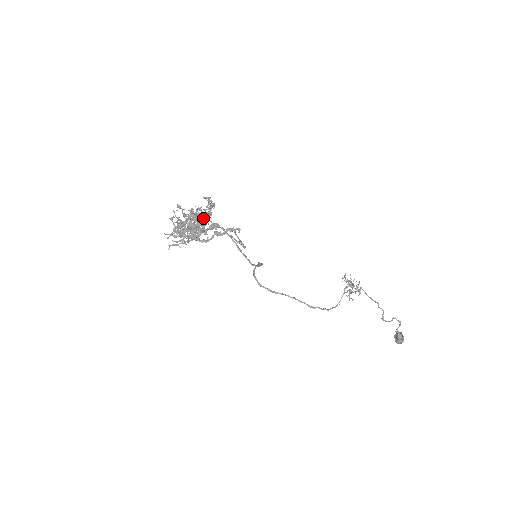
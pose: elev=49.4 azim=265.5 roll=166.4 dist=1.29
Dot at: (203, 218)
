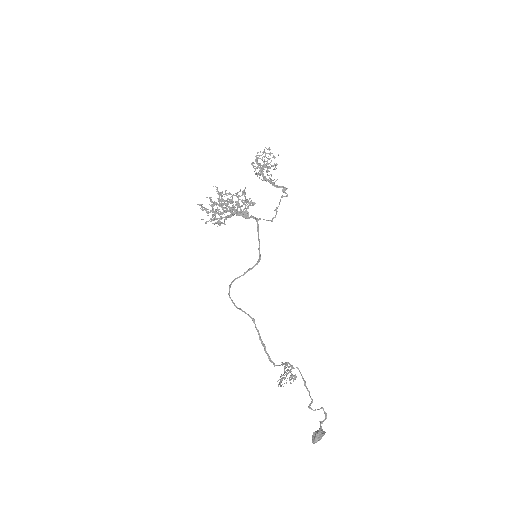
Dot at: occluded
